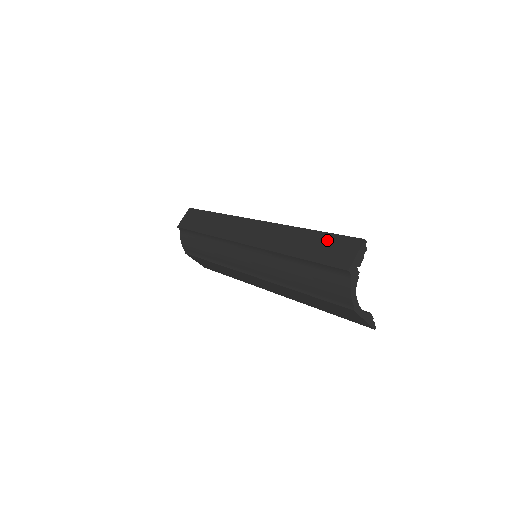
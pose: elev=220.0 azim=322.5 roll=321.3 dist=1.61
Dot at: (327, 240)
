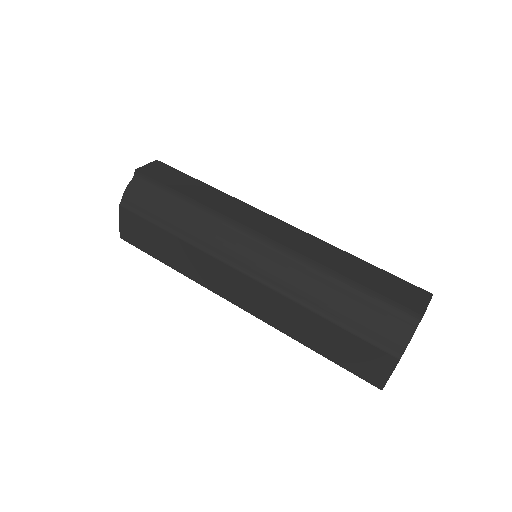
Dot at: (387, 277)
